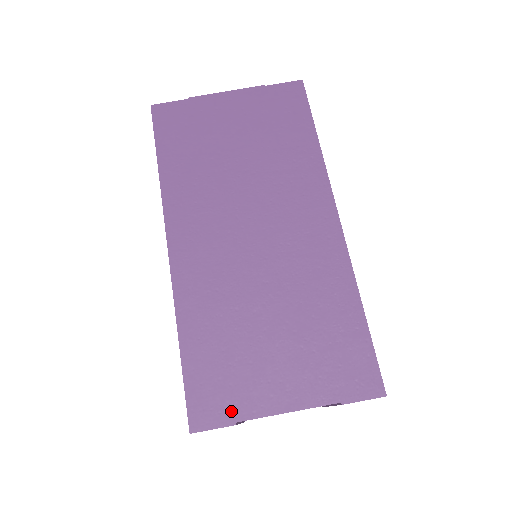
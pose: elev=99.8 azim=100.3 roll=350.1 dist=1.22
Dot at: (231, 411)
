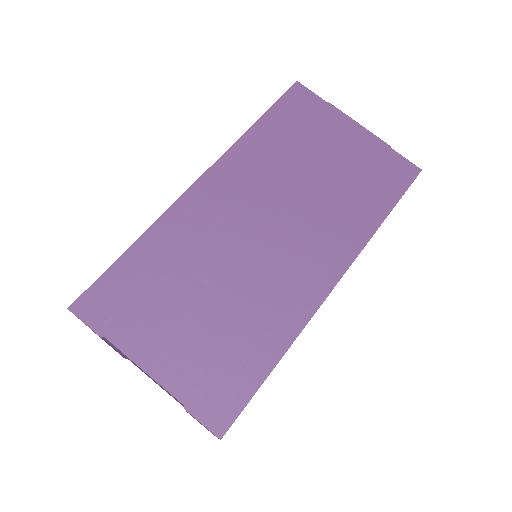
Dot at: (109, 325)
